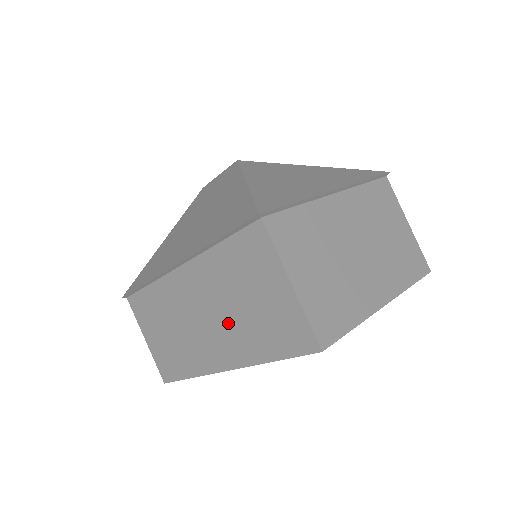
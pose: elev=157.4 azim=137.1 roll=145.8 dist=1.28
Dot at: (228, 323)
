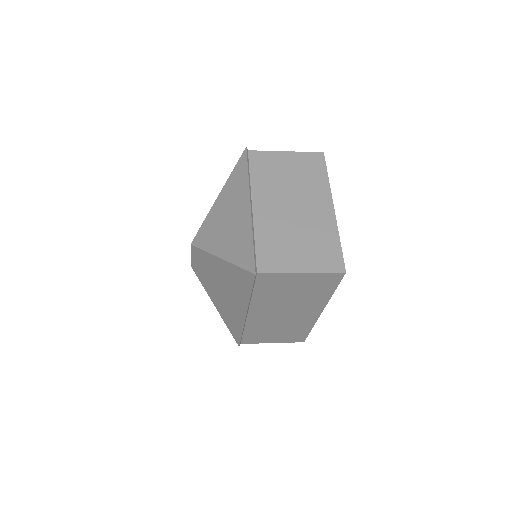
Dot at: (297, 304)
